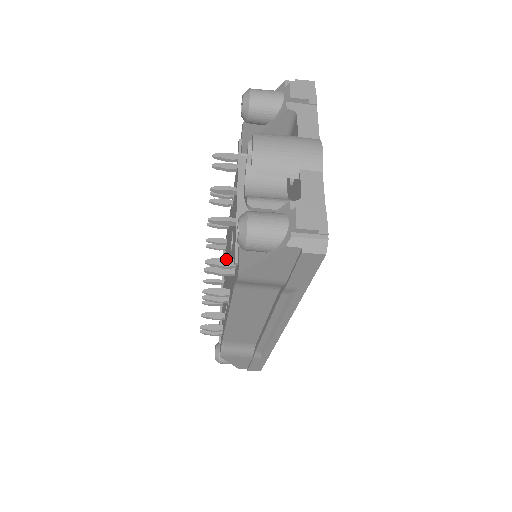
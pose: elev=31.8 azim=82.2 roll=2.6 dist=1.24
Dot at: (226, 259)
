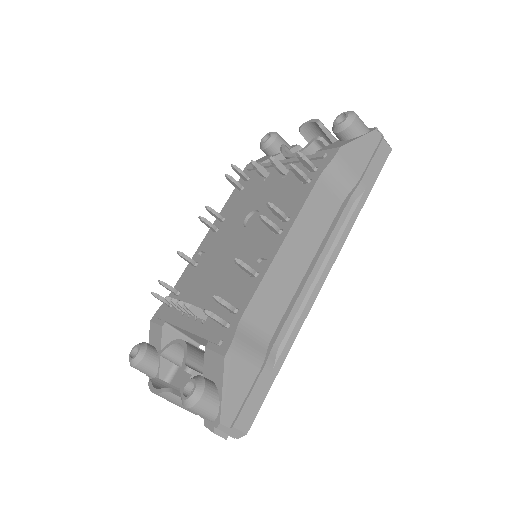
Dot at: occluded
